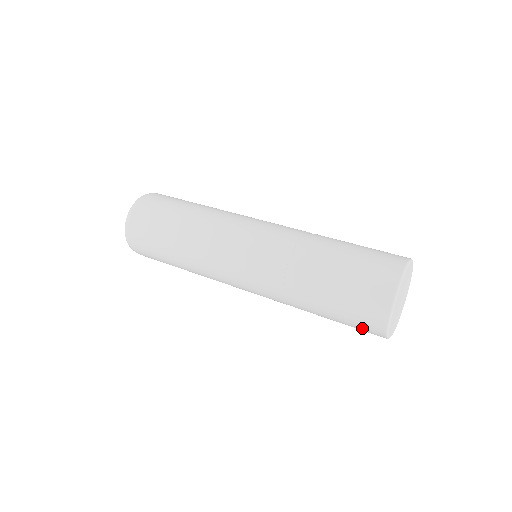
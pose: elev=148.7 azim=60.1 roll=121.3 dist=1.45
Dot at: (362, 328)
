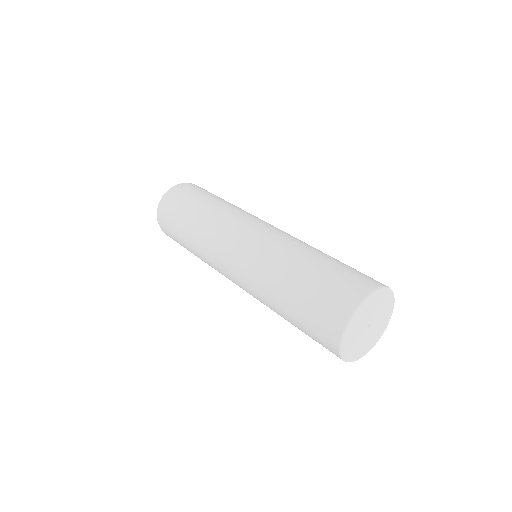
Dot at: occluded
